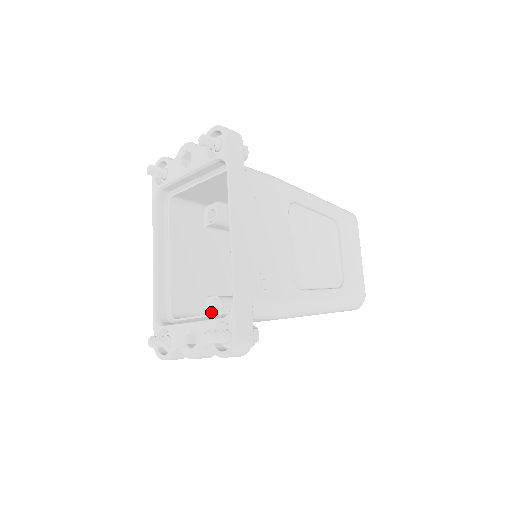
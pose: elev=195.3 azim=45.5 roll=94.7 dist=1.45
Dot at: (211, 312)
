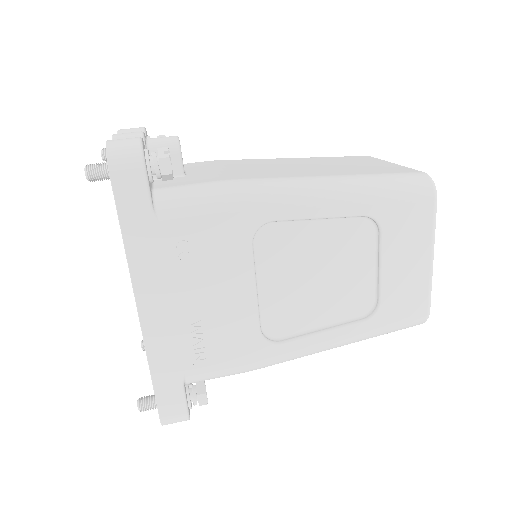
Dot at: occluded
